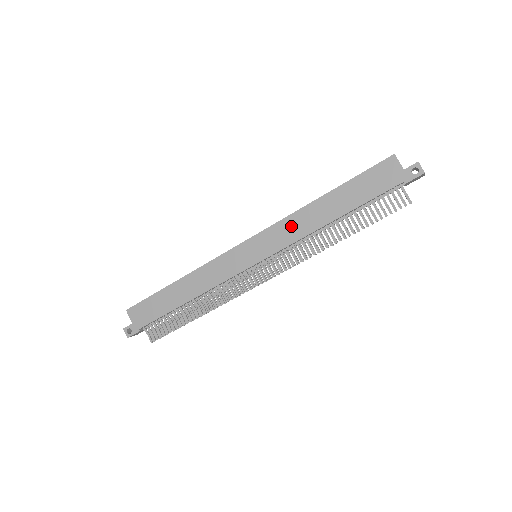
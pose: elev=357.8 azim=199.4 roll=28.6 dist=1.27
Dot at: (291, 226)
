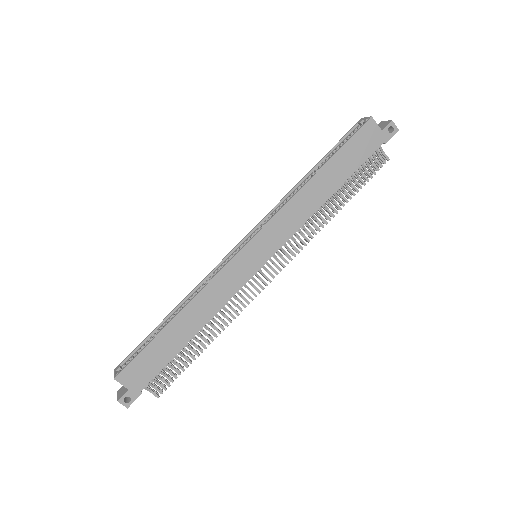
Dot at: (291, 214)
